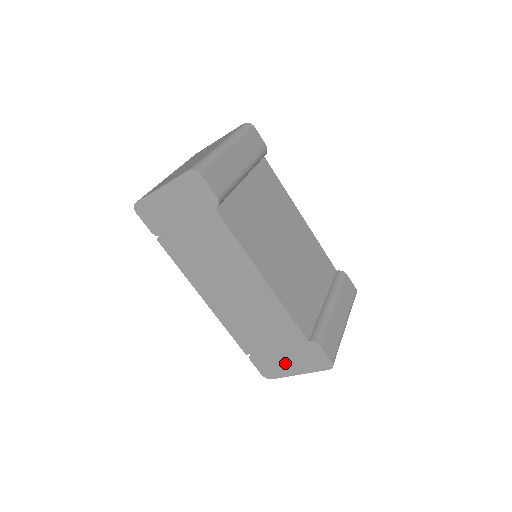
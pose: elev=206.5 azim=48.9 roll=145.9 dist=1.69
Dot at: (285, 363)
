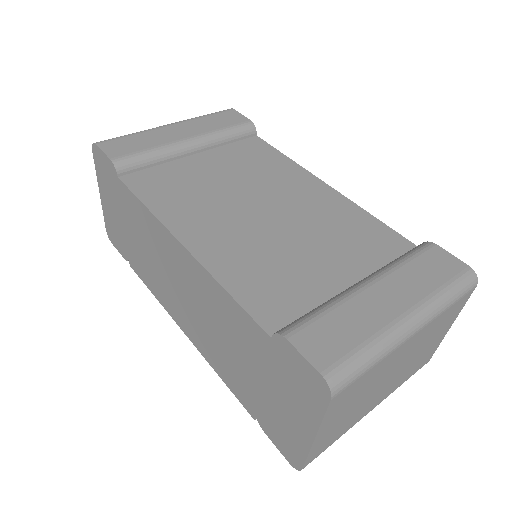
Dot at: (287, 415)
